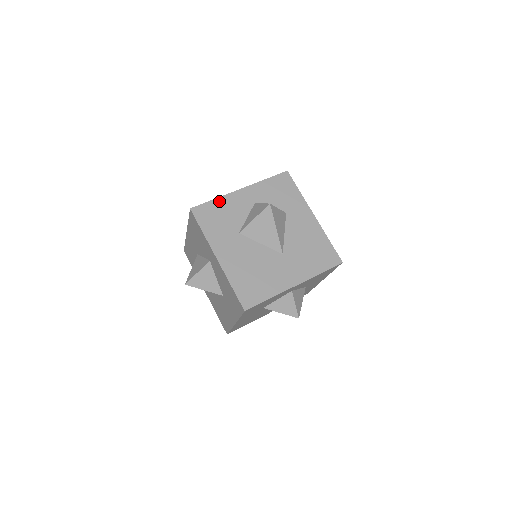
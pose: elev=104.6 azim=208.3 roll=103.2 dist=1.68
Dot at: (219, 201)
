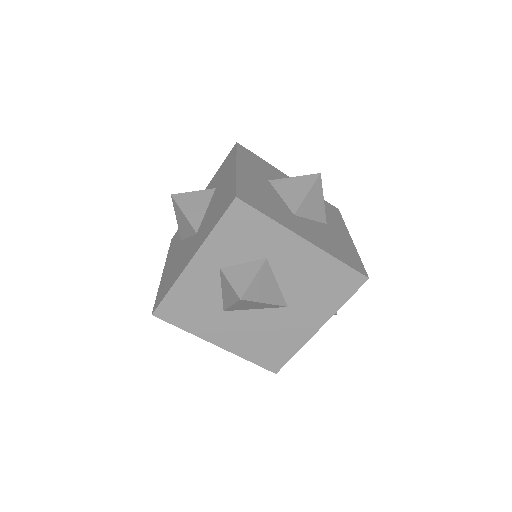
Dot at: (176, 290)
